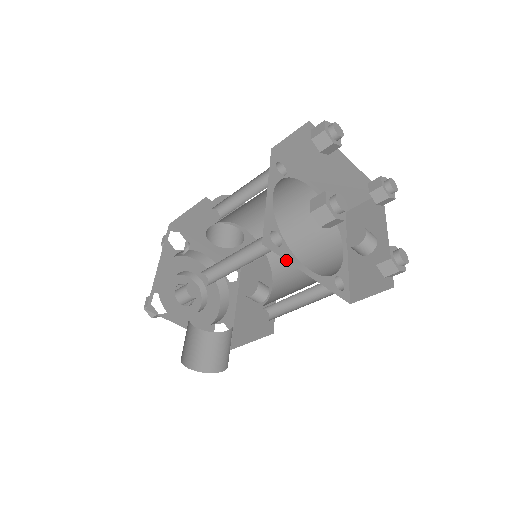
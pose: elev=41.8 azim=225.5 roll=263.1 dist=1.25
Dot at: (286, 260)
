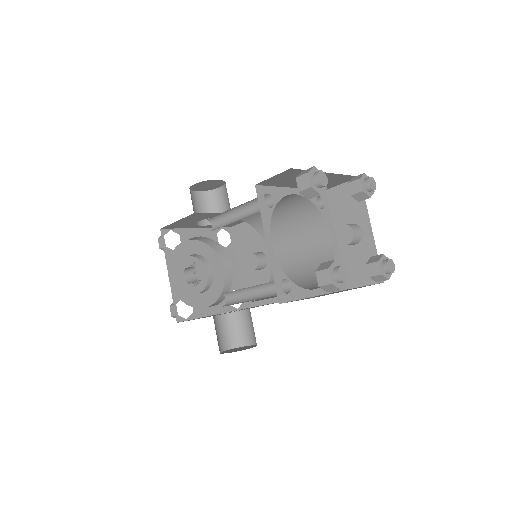
Dot at: (298, 299)
